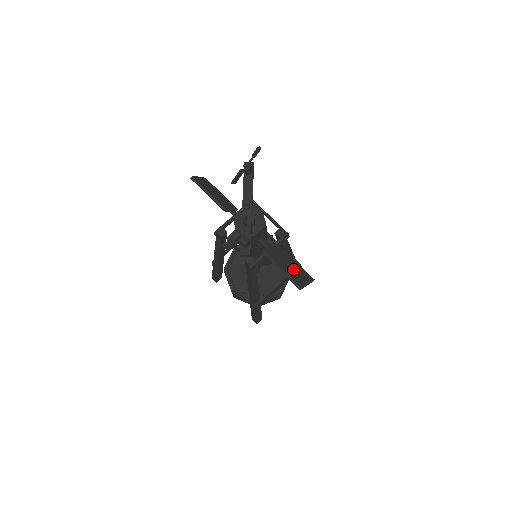
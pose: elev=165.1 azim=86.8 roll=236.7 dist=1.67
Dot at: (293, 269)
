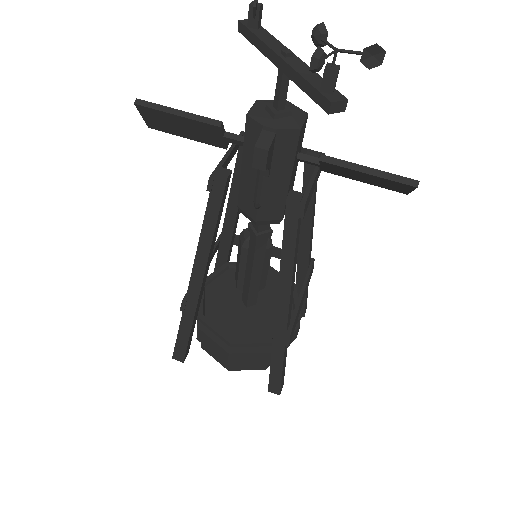
Dot at: occluded
